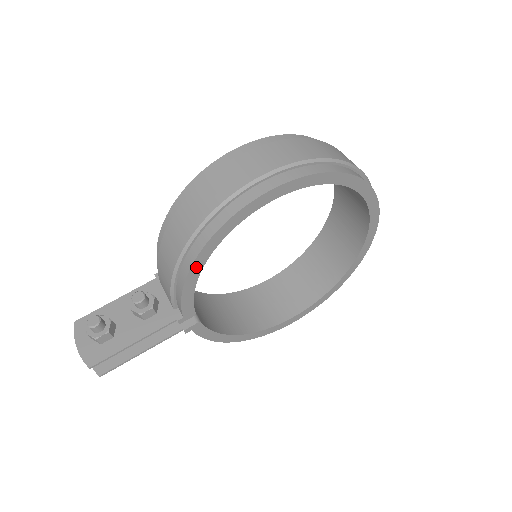
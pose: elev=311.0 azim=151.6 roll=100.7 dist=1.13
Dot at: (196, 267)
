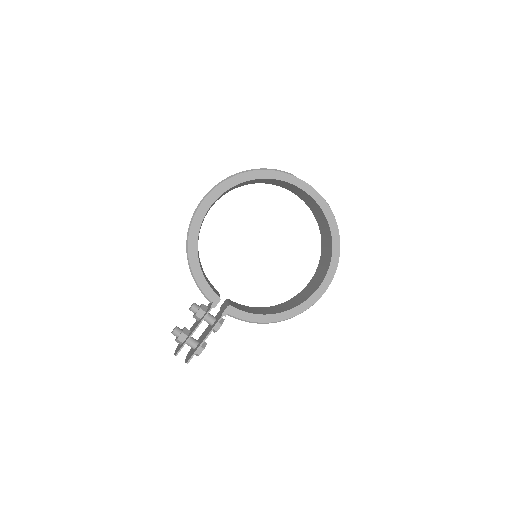
Dot at: (194, 262)
